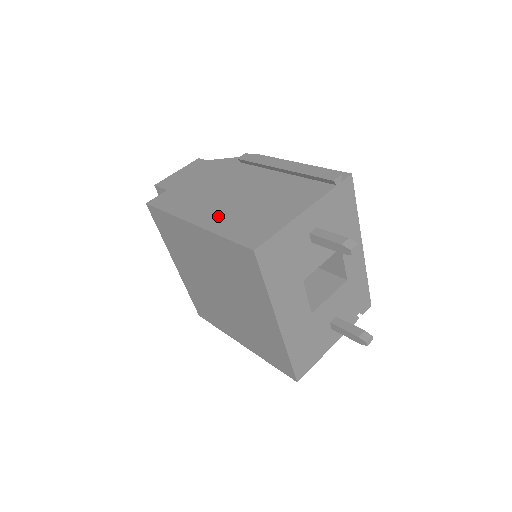
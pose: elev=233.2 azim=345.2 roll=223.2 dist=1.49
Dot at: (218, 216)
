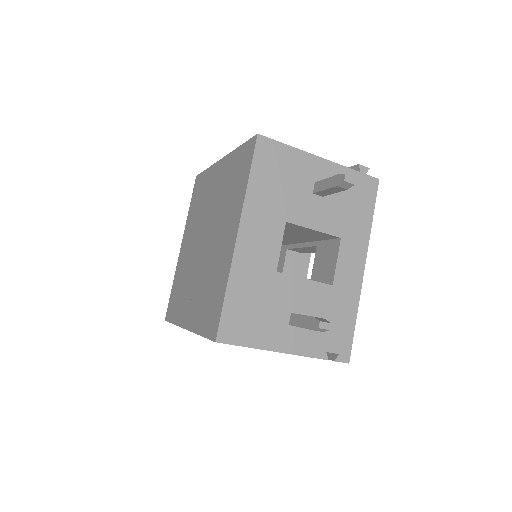
Dot at: occluded
